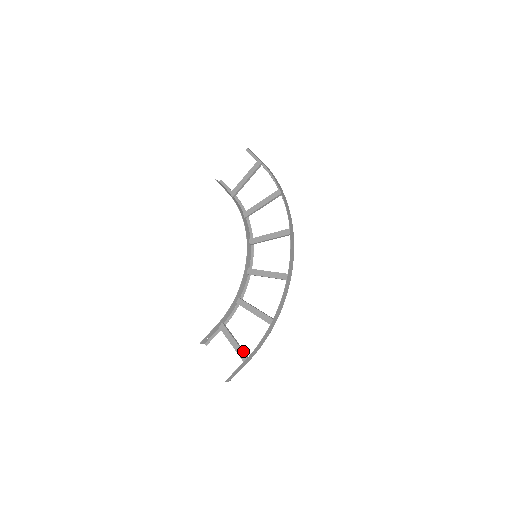
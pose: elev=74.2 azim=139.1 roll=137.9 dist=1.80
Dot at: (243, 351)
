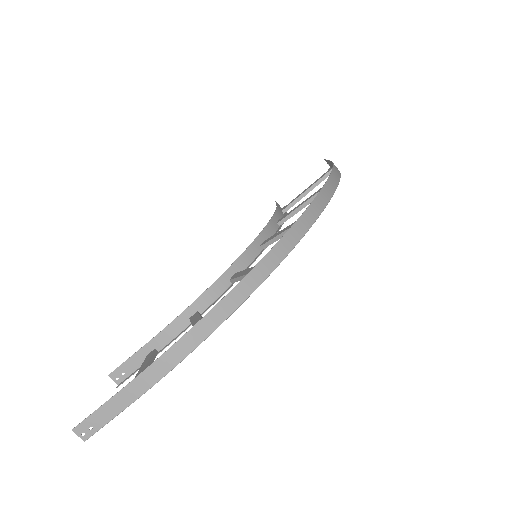
Dot at: occluded
